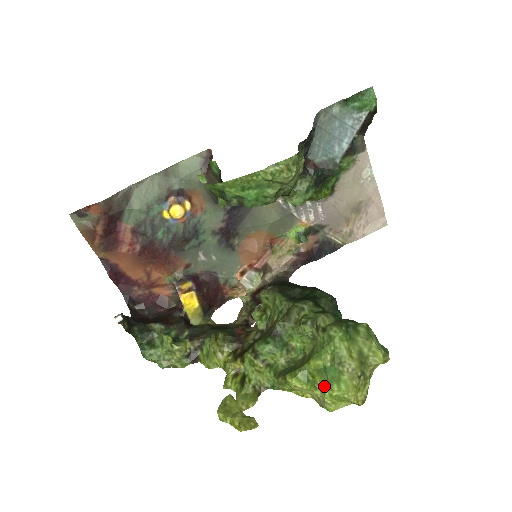
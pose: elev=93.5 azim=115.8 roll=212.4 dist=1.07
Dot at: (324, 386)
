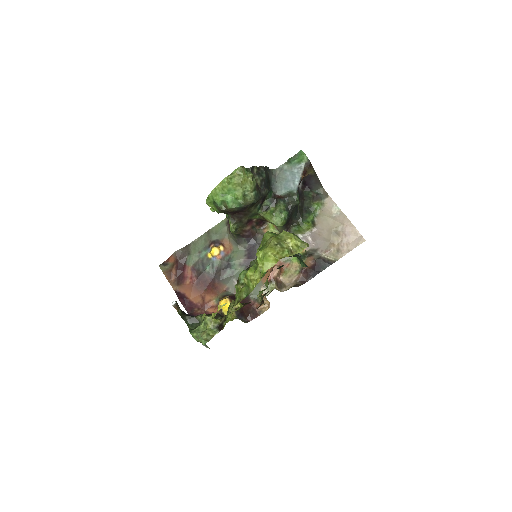
Dot at: (257, 257)
